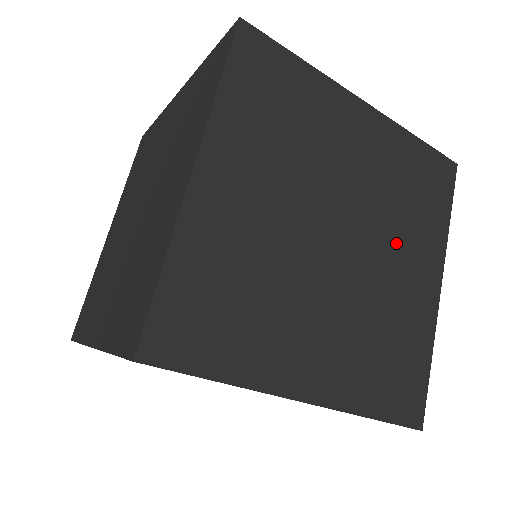
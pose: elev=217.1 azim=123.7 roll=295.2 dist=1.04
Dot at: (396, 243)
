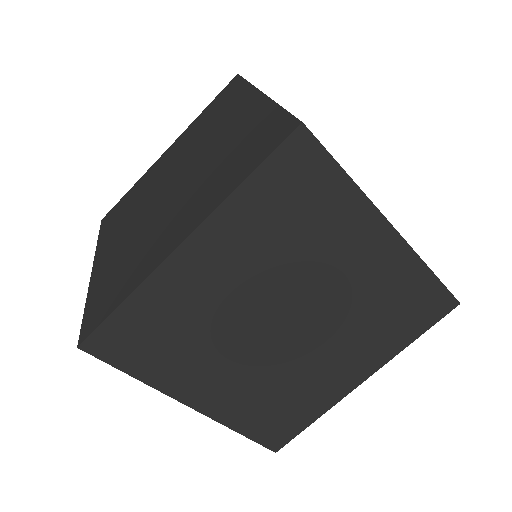
Dot at: occluded
